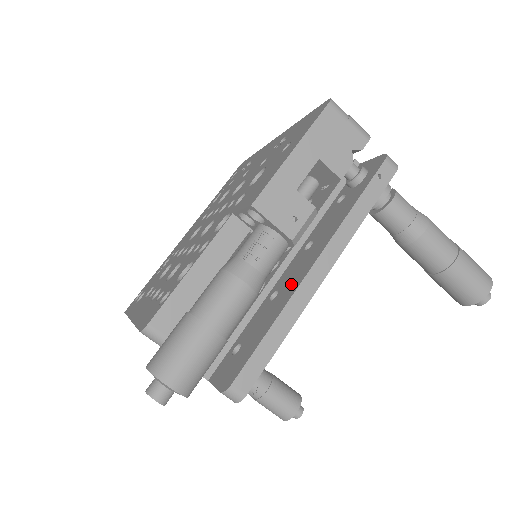
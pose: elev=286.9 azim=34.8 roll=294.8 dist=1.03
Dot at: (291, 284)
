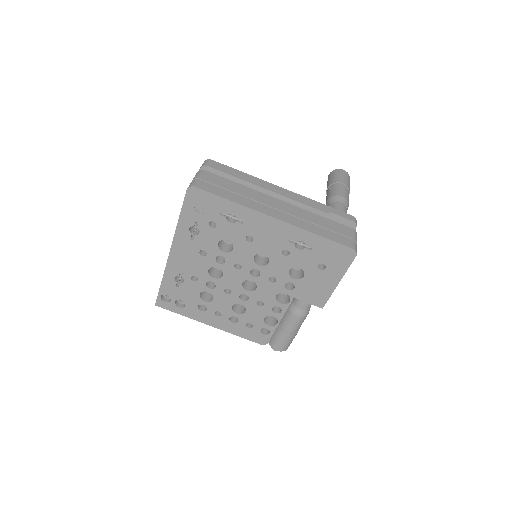
Dot at: occluded
